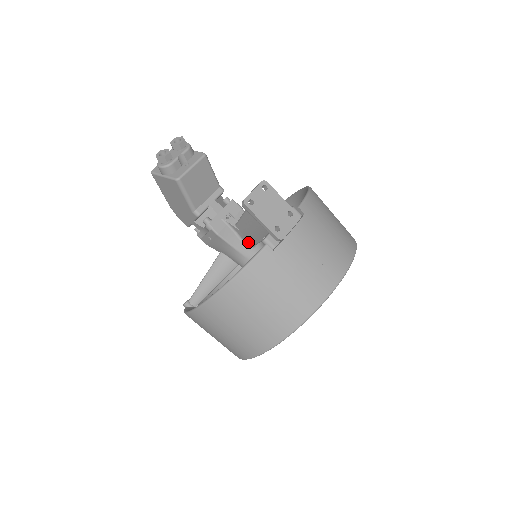
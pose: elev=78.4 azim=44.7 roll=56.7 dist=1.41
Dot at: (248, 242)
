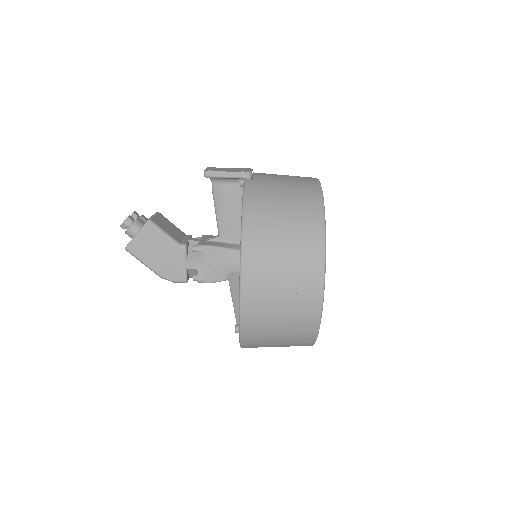
Dot at: (239, 240)
